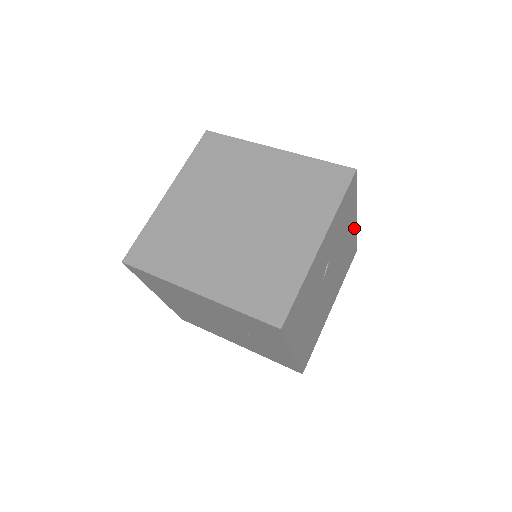
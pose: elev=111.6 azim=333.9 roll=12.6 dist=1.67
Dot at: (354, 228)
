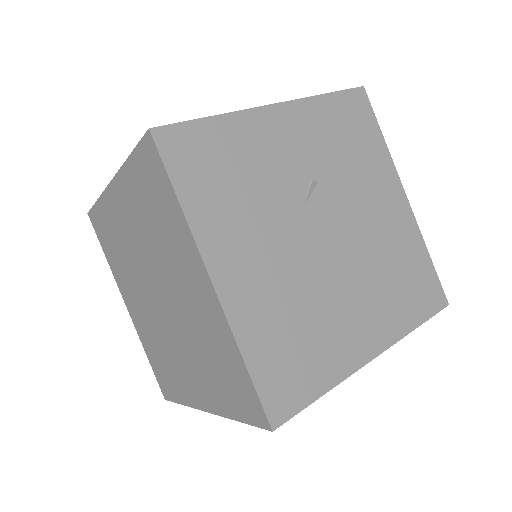
Dot at: (408, 219)
